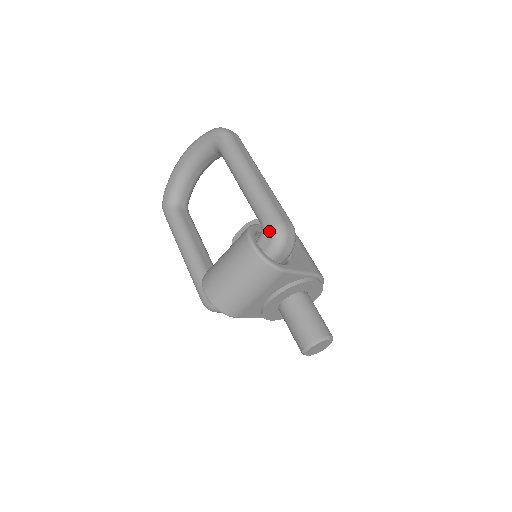
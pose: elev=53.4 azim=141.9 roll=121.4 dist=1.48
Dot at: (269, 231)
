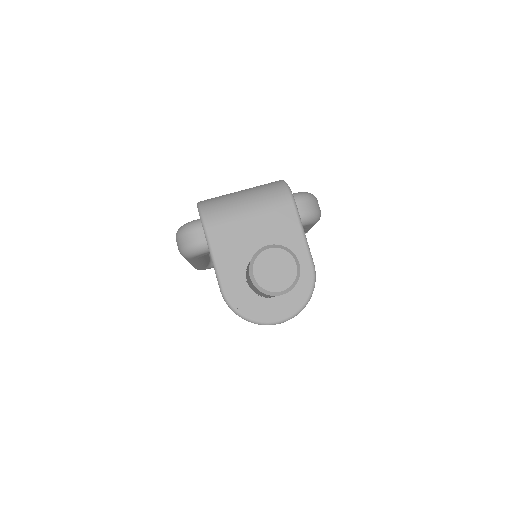
Dot at: occluded
